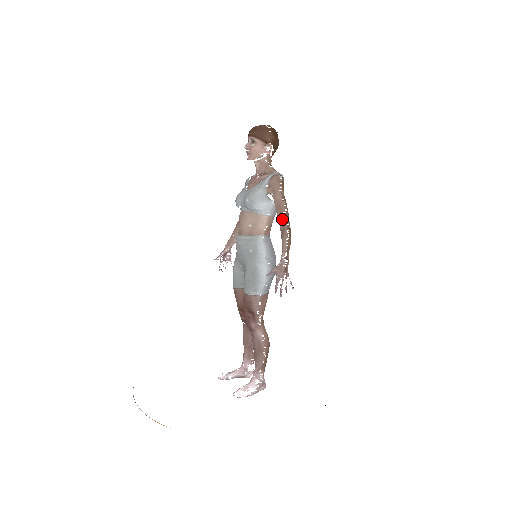
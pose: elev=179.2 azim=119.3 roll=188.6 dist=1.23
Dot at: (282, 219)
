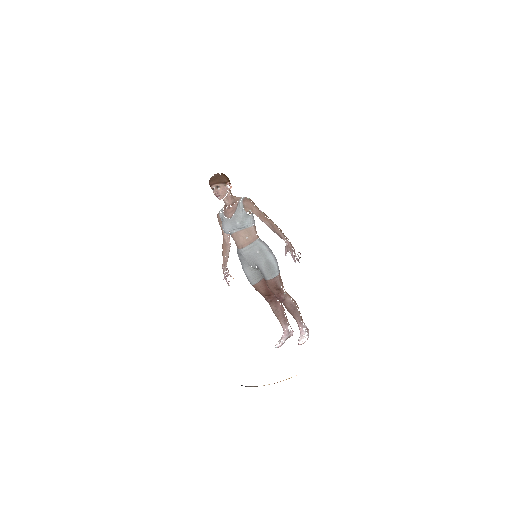
Dot at: (267, 221)
